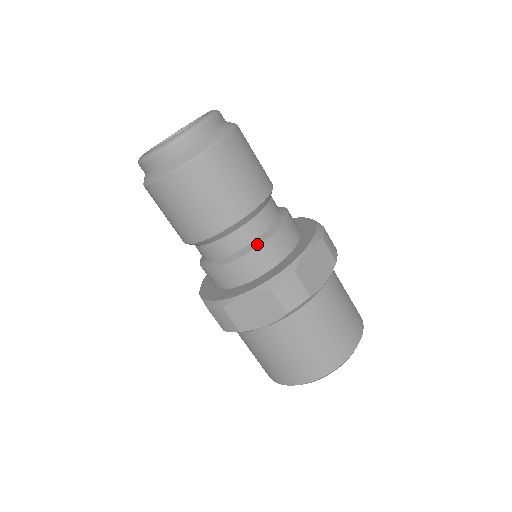
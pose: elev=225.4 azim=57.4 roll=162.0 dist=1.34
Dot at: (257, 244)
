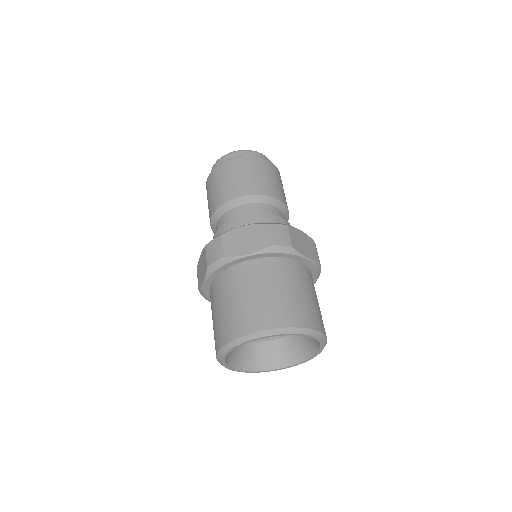
Dot at: (266, 214)
